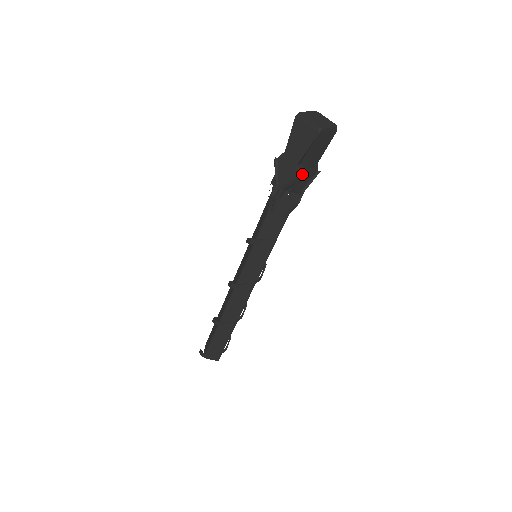
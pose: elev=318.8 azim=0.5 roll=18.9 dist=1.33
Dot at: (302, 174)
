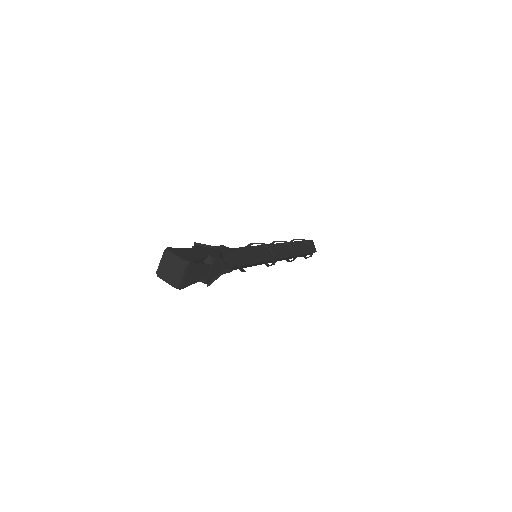
Dot at: (207, 280)
